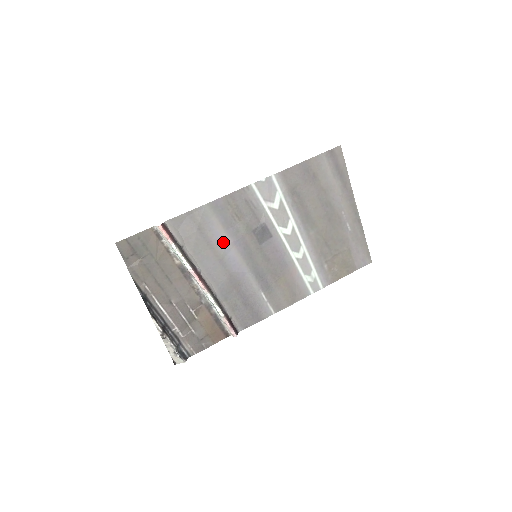
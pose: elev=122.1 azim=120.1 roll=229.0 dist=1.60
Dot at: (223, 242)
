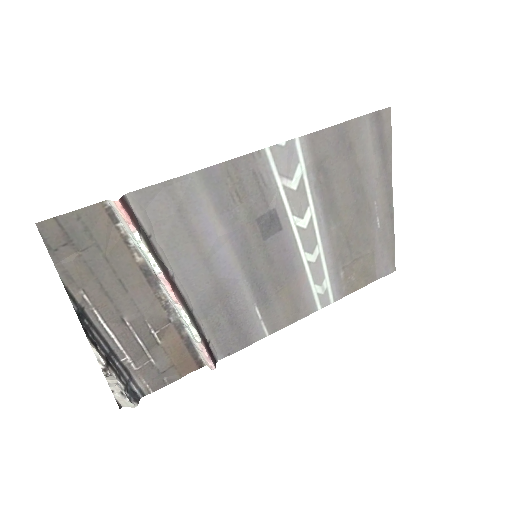
Dot at: (213, 233)
